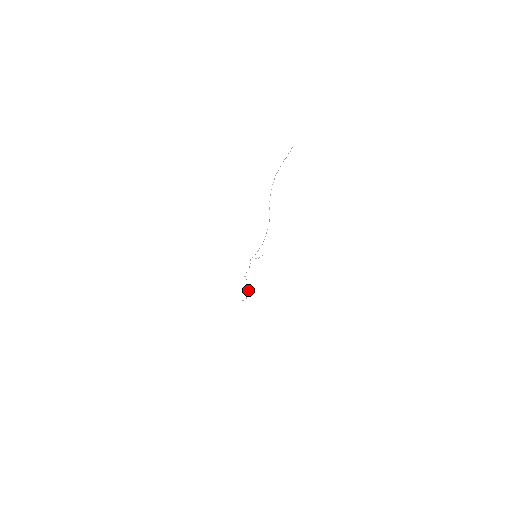
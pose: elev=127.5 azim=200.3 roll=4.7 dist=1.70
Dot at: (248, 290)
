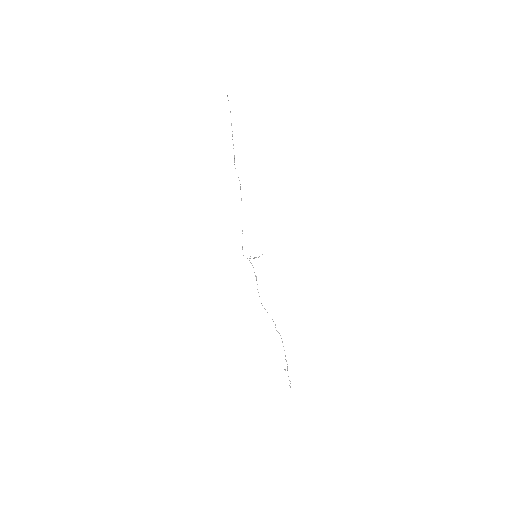
Dot at: occluded
